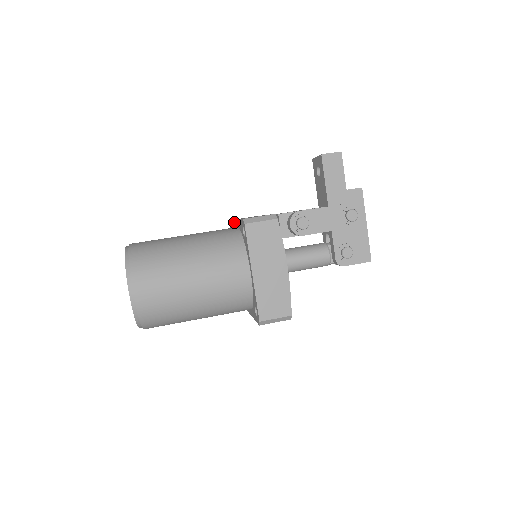
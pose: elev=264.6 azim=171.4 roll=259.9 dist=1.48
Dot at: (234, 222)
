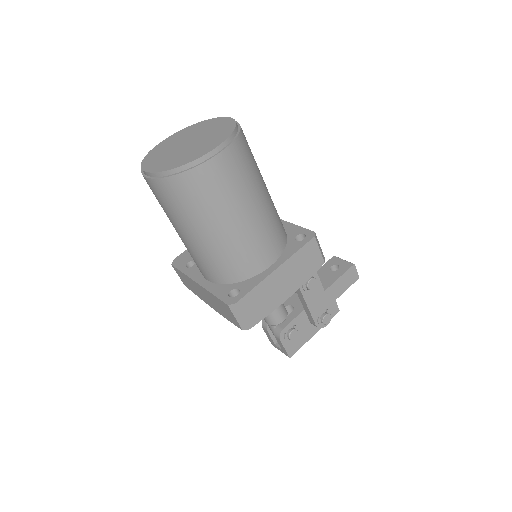
Dot at: occluded
